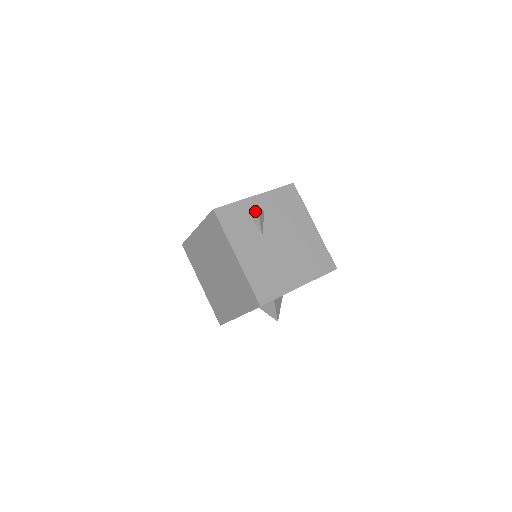
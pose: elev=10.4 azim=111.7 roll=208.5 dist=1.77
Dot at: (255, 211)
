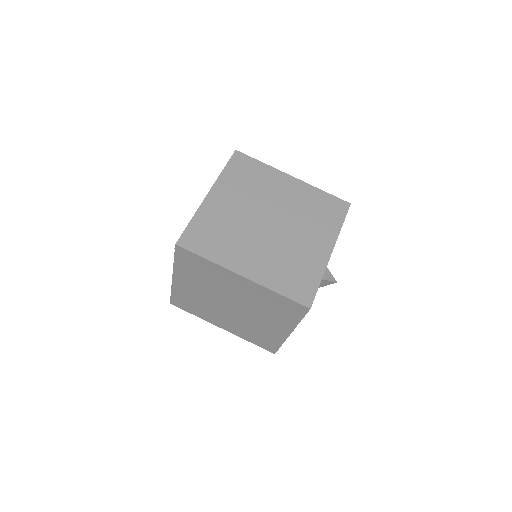
Dot at: (329, 282)
